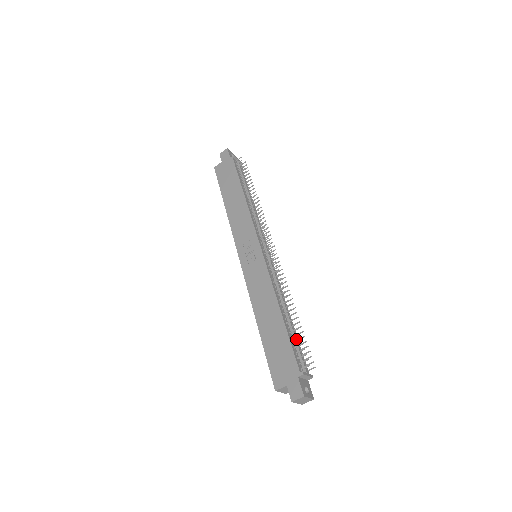
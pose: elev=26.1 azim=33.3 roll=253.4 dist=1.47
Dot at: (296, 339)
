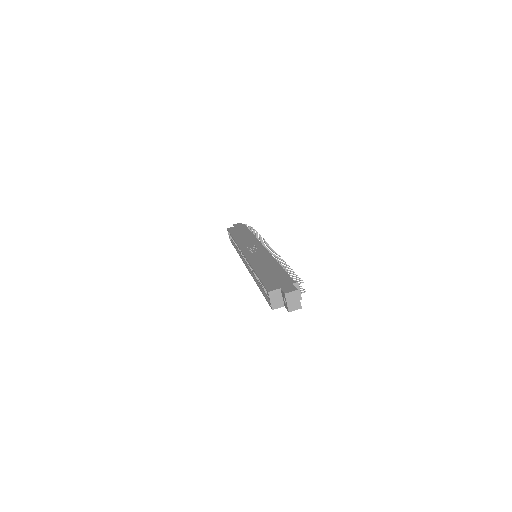
Dot at: occluded
